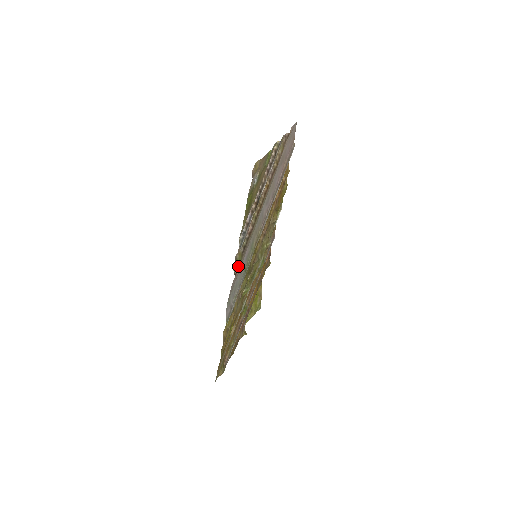
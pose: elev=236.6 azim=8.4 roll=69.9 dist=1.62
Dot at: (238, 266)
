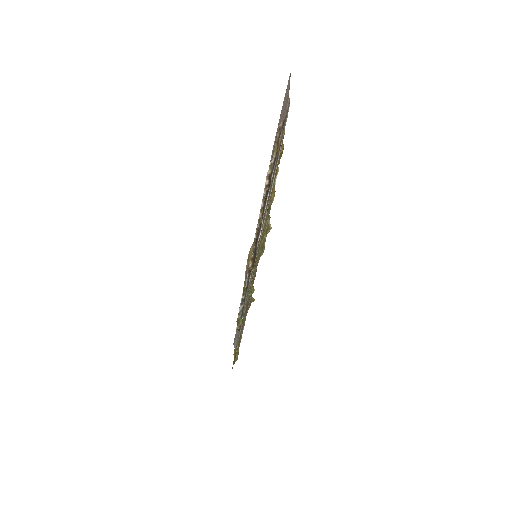
Dot at: (241, 322)
